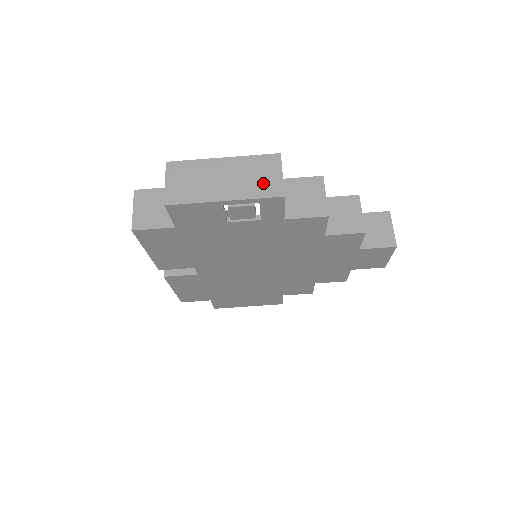
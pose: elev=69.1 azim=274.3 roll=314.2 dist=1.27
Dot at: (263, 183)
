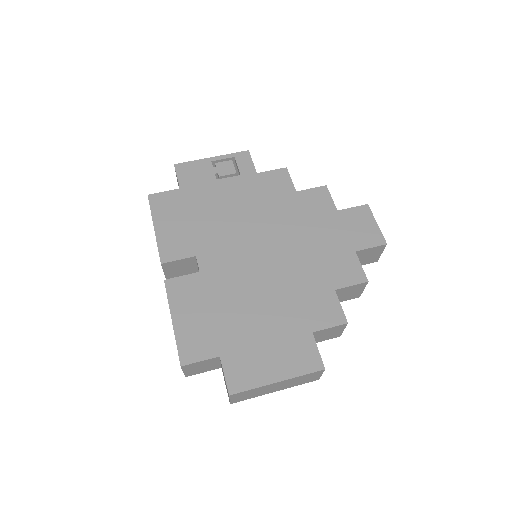
Dot at: occluded
